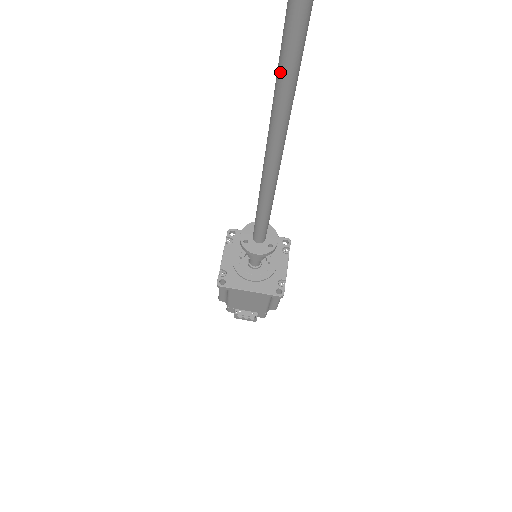
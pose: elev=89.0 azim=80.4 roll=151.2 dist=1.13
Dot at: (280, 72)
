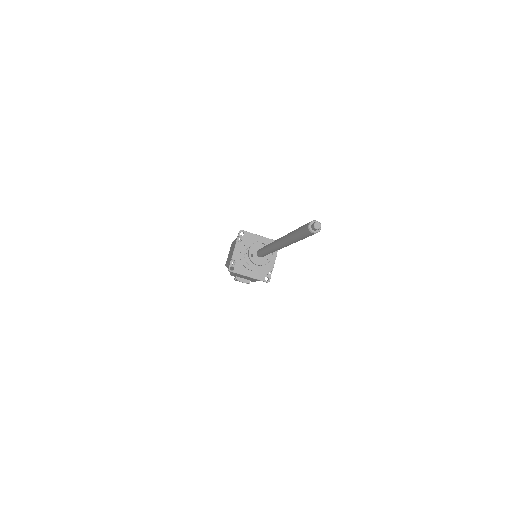
Dot at: (290, 239)
